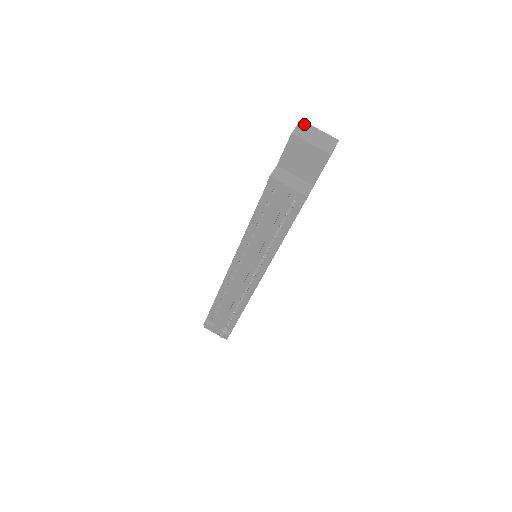
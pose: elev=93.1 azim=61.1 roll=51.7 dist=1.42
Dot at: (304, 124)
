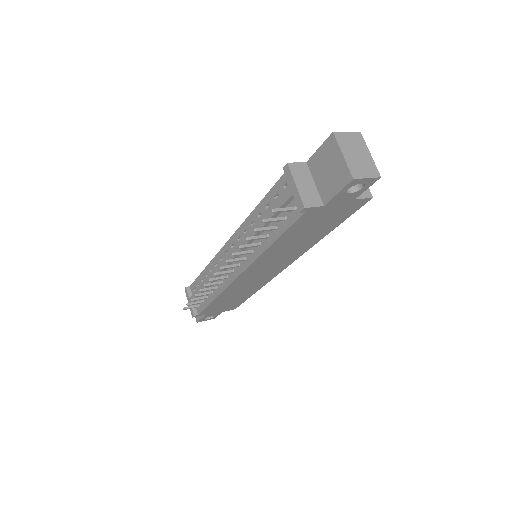
Dot at: (359, 137)
